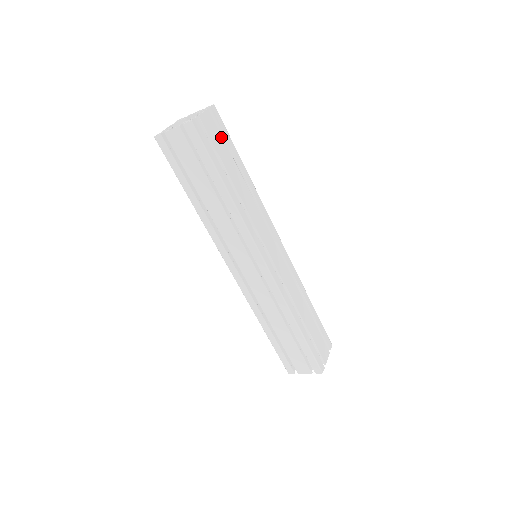
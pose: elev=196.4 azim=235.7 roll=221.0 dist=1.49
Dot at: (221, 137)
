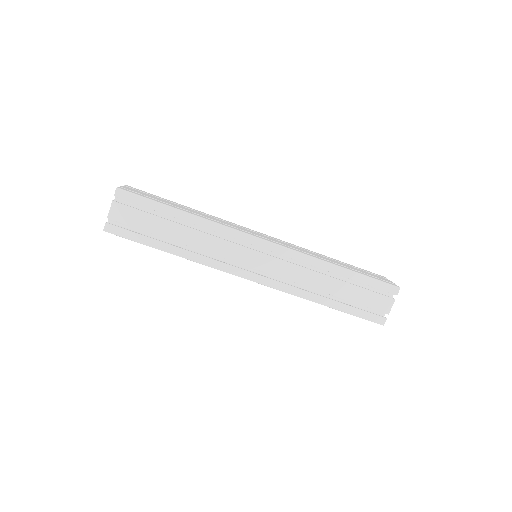
Dot at: (140, 211)
